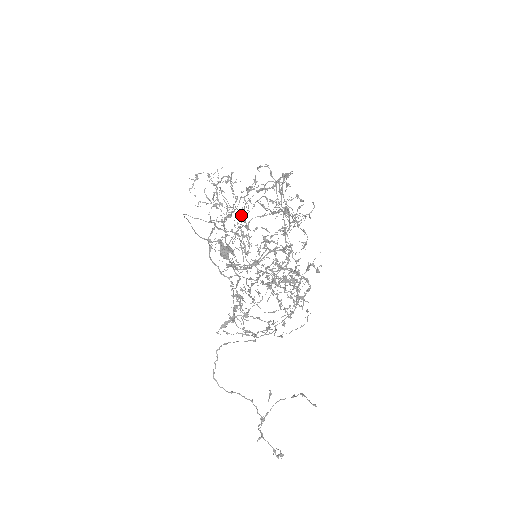
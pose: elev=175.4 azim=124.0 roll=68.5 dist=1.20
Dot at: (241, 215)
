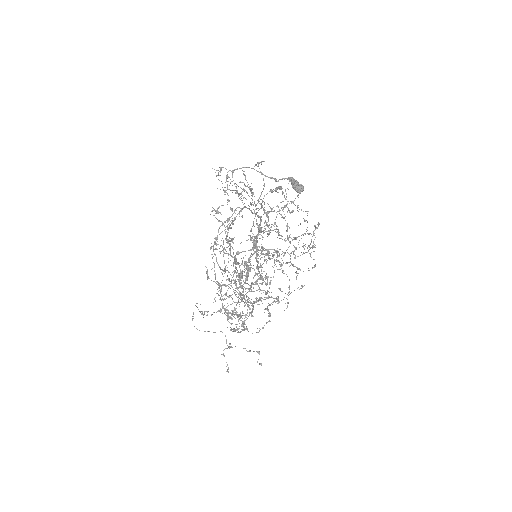
Dot at: occluded
